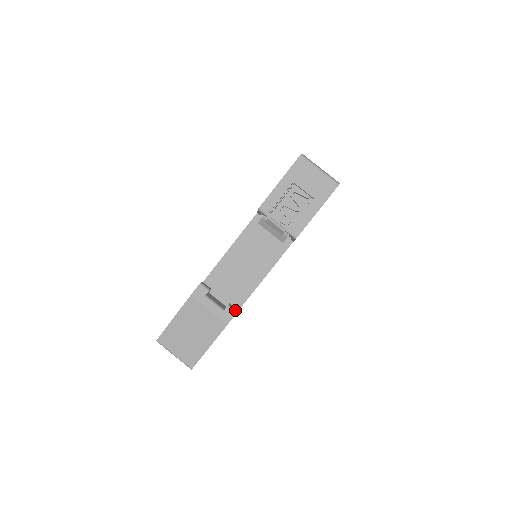
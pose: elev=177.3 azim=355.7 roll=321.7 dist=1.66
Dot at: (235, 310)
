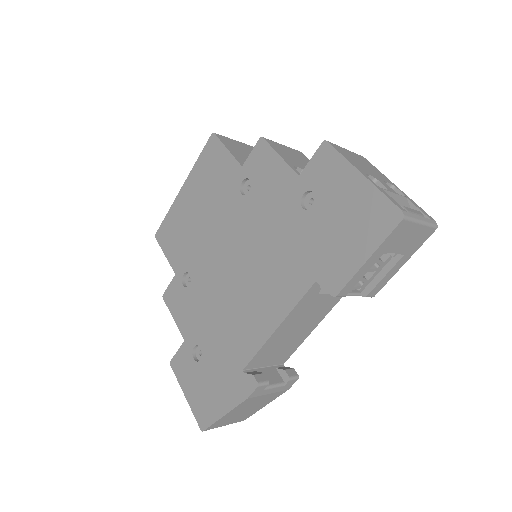
Dot at: (296, 376)
